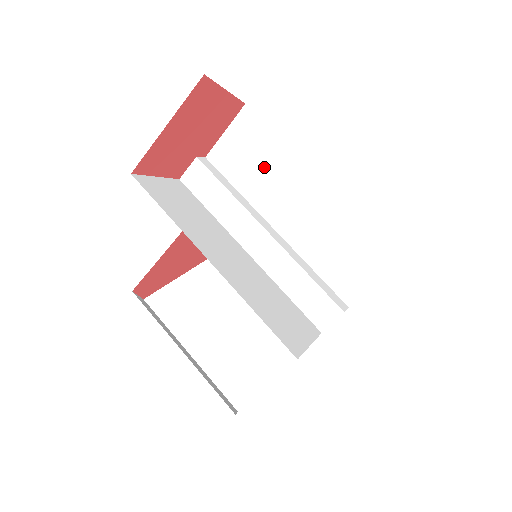
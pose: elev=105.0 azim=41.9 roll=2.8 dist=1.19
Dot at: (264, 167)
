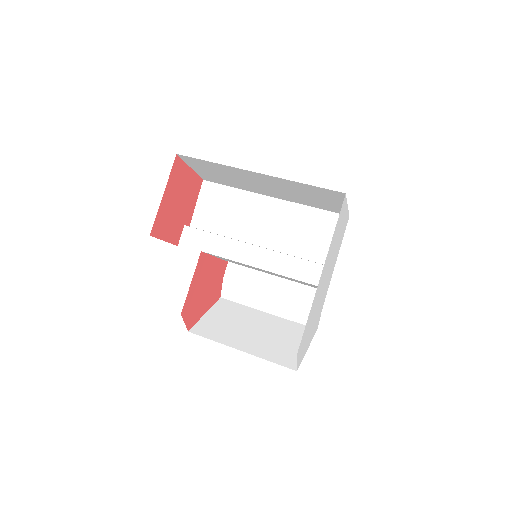
Dot at: (233, 211)
